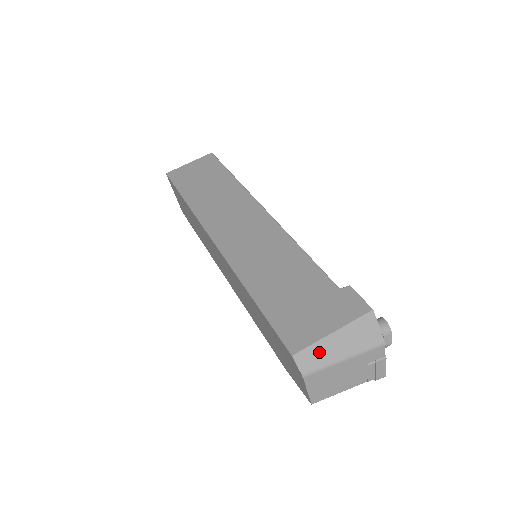
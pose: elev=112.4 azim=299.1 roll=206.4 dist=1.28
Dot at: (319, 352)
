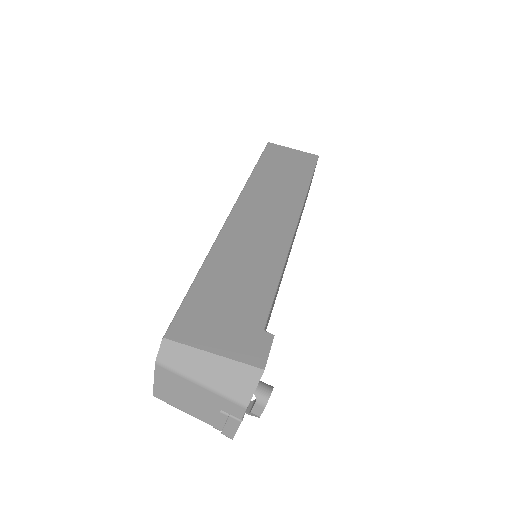
Dot at: (186, 357)
